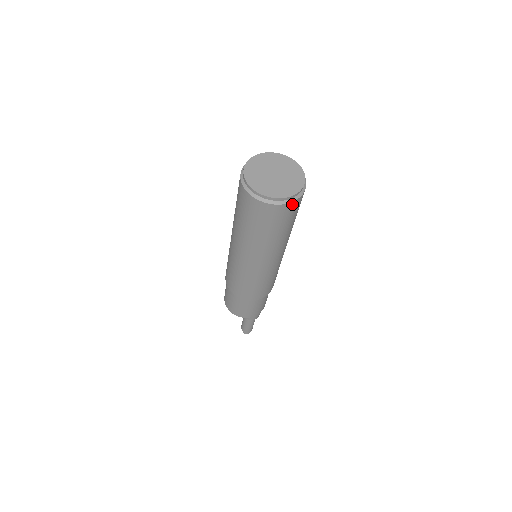
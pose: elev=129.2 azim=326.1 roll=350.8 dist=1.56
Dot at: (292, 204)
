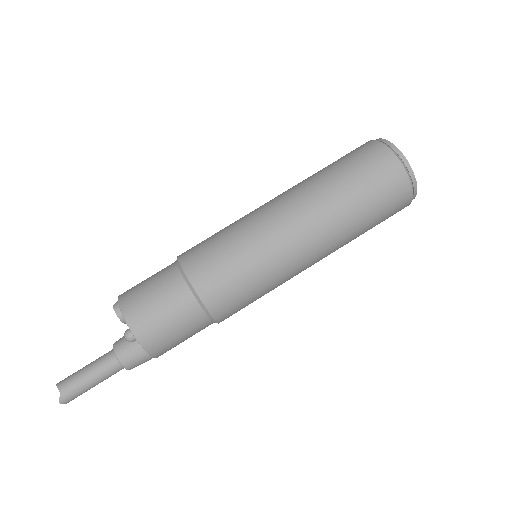
Dot at: (406, 206)
